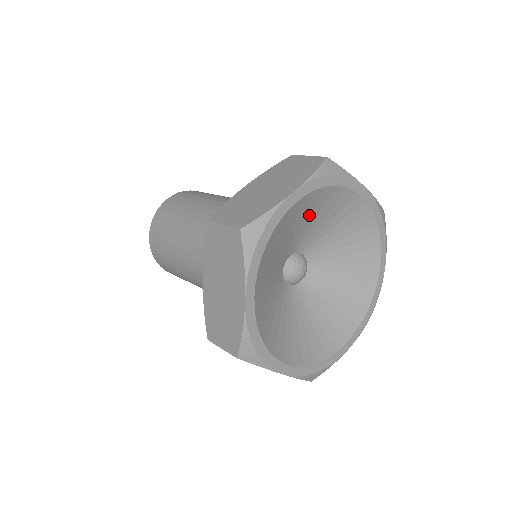
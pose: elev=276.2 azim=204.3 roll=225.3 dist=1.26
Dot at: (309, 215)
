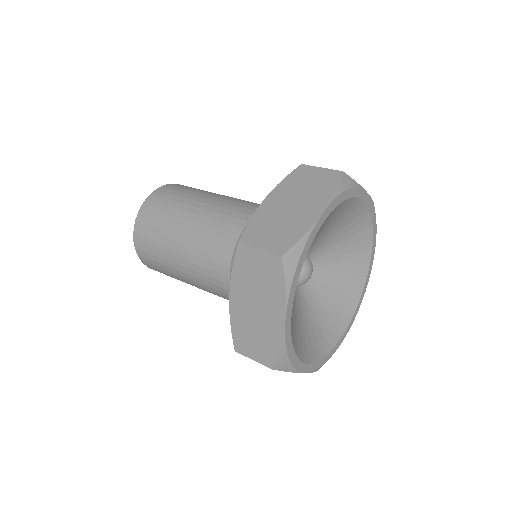
Dot at: occluded
